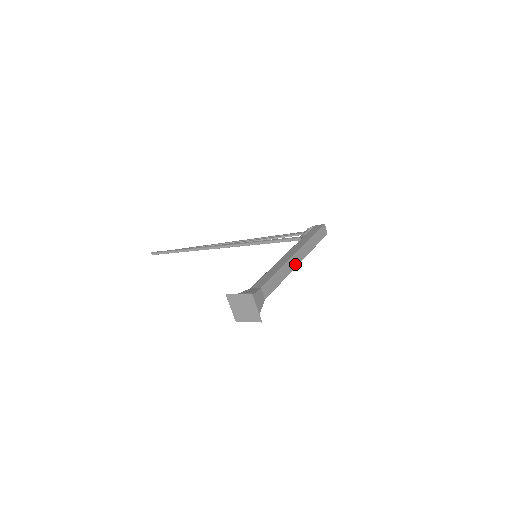
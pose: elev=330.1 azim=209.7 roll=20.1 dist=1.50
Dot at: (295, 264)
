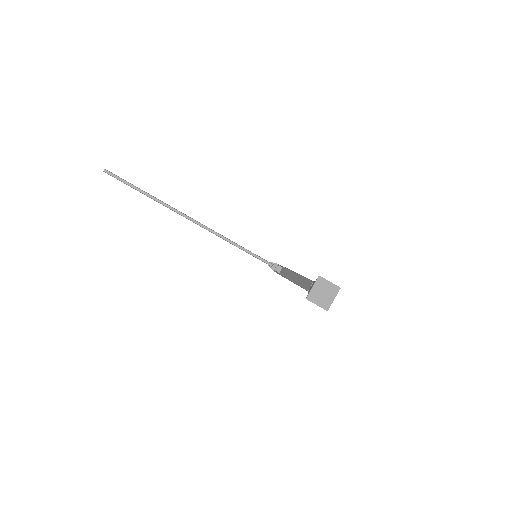
Dot at: occluded
